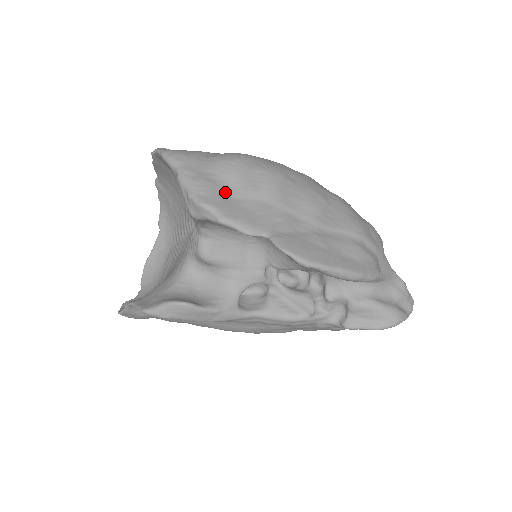
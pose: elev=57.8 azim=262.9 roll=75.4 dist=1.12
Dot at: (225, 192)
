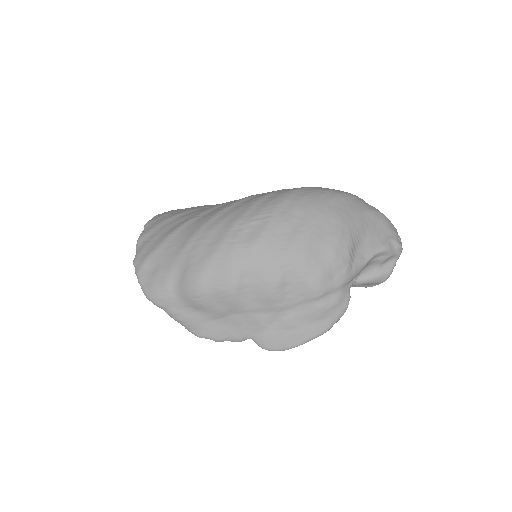
Dot at: (206, 319)
